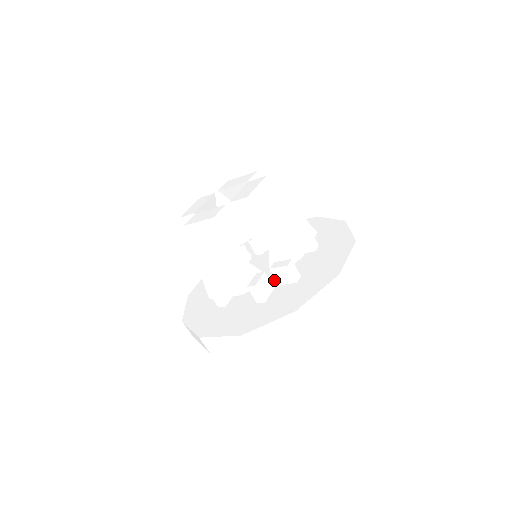
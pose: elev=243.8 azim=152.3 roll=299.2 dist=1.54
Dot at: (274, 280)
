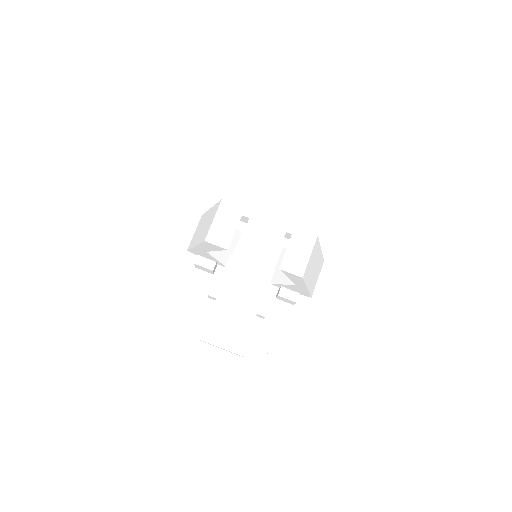
Dot at: (269, 286)
